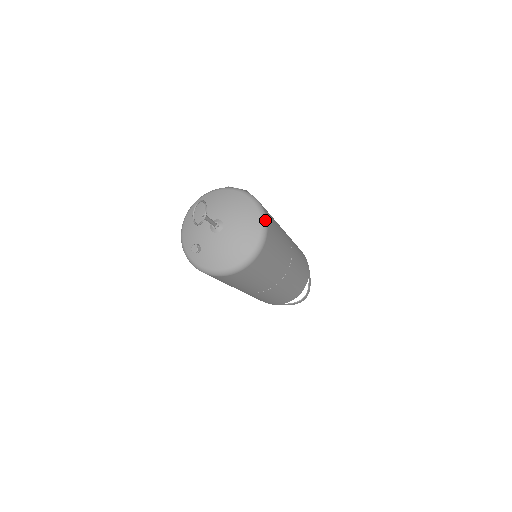
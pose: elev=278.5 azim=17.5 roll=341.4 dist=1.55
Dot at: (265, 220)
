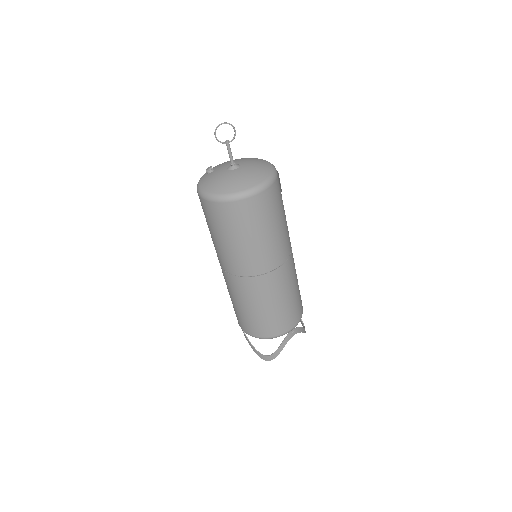
Dot at: (260, 189)
